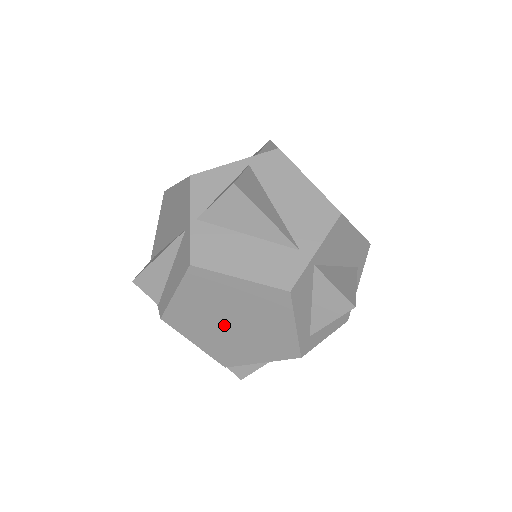
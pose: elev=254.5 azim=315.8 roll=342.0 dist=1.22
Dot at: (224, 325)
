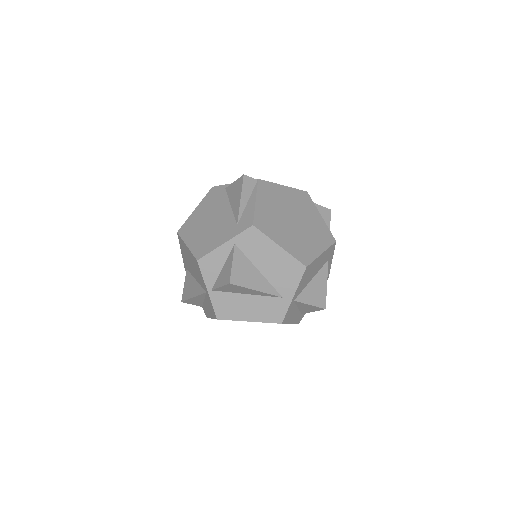
Dot at: occluded
